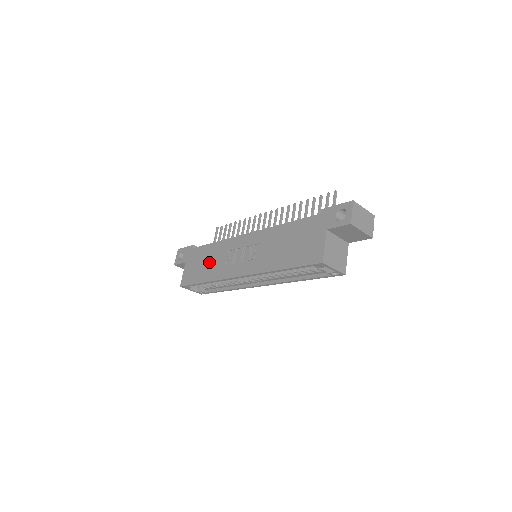
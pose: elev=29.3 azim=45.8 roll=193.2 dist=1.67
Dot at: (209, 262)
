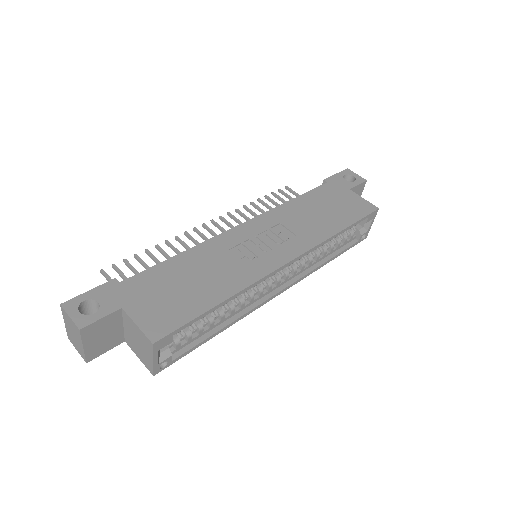
Dot at: (200, 276)
